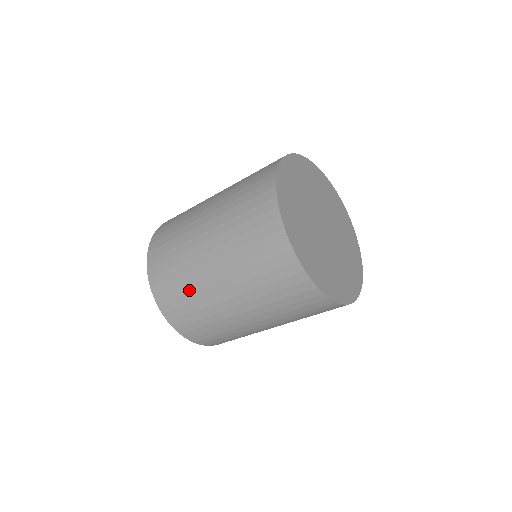
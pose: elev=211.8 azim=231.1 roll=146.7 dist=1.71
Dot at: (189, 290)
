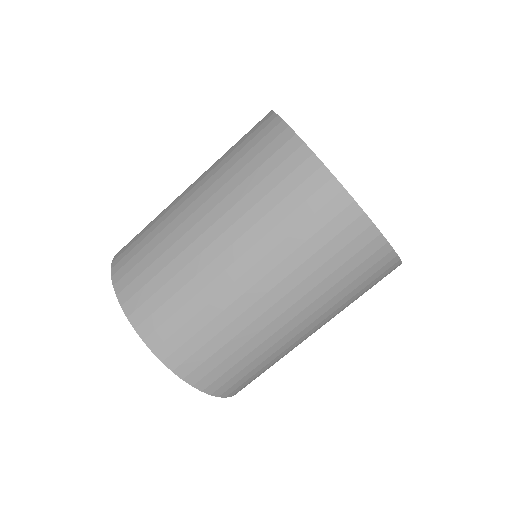
Dot at: (200, 306)
